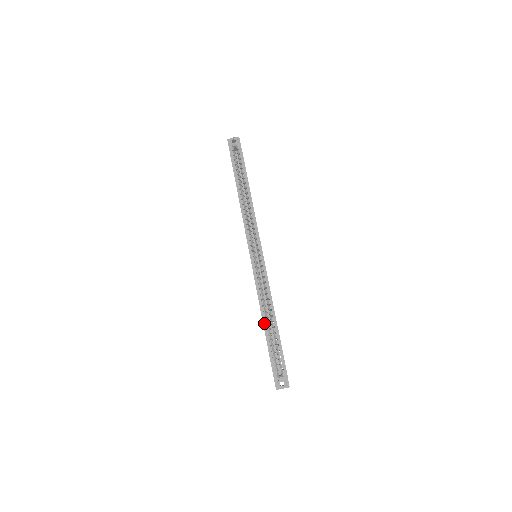
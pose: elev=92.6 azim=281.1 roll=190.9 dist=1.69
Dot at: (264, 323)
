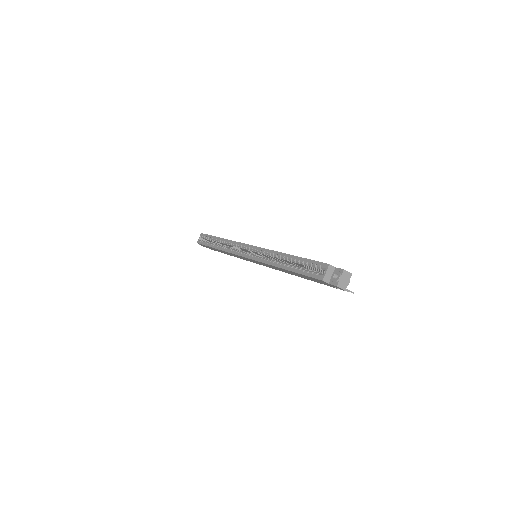
Dot at: (283, 268)
